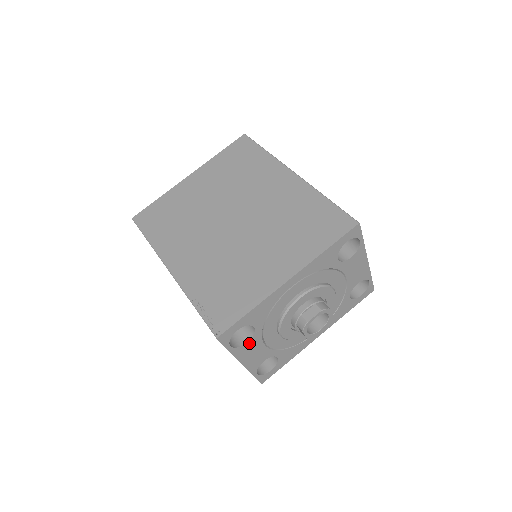
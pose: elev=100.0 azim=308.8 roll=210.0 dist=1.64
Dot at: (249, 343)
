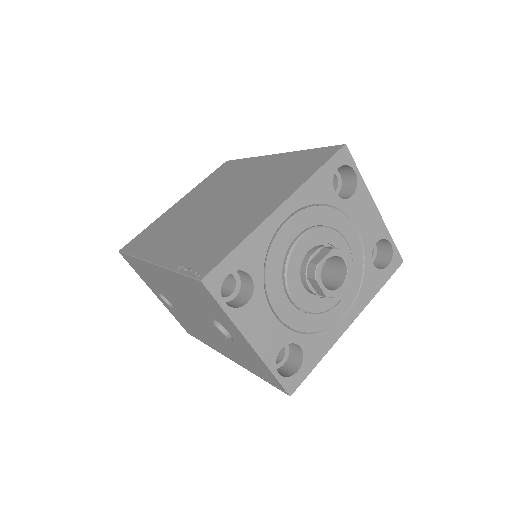
Dot at: (251, 305)
